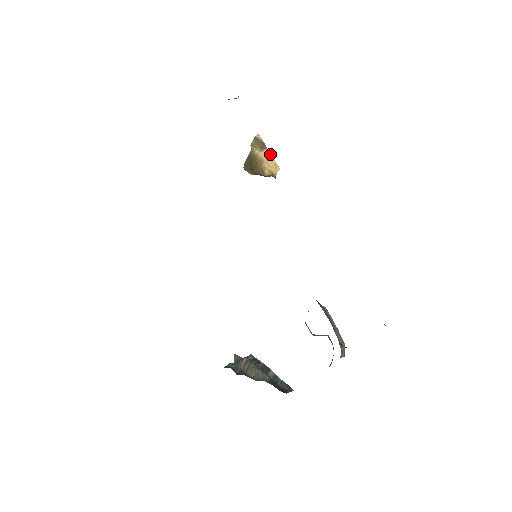
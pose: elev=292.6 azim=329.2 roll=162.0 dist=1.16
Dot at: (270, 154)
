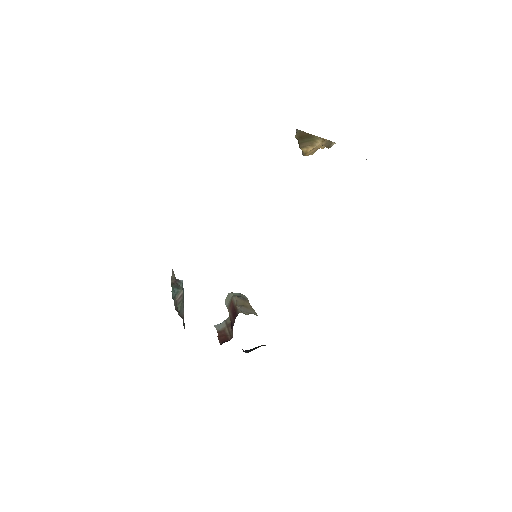
Dot at: (322, 148)
